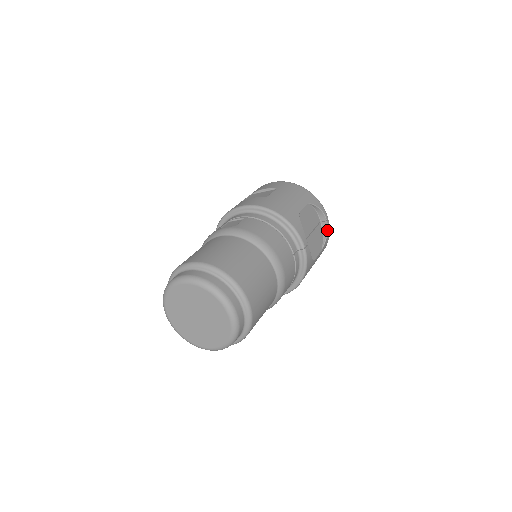
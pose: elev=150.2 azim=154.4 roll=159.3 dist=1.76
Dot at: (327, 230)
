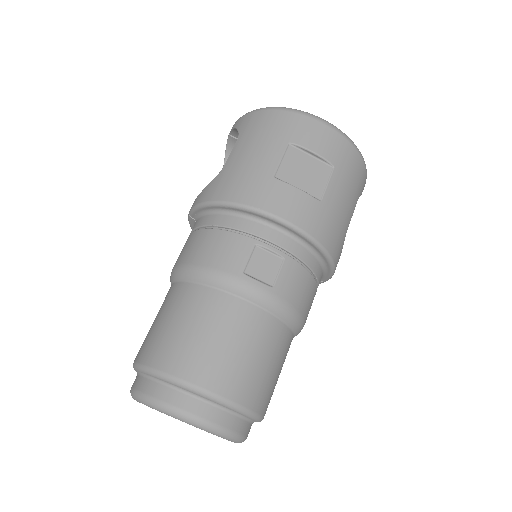
Dot at: occluded
